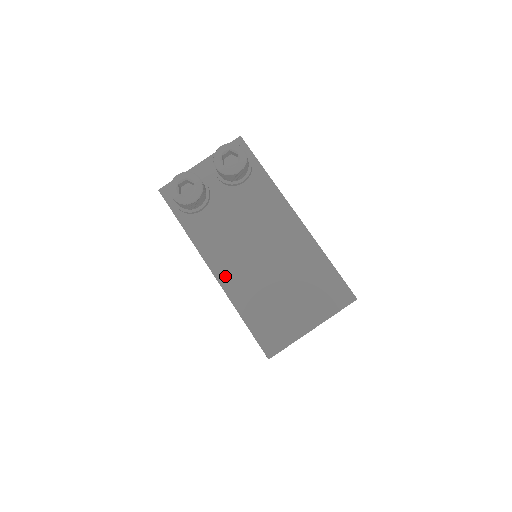
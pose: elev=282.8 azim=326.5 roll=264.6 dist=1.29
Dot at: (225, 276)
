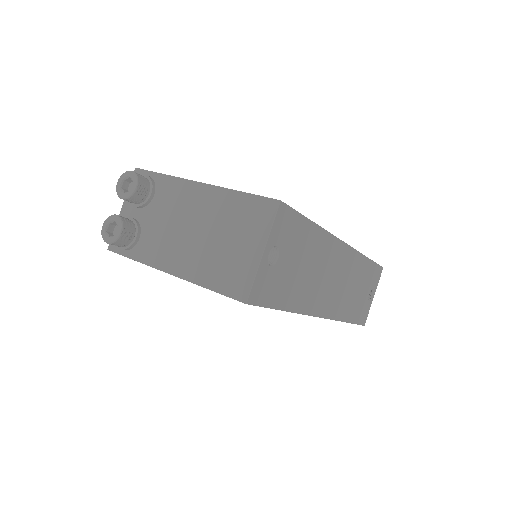
Dot at: (179, 269)
